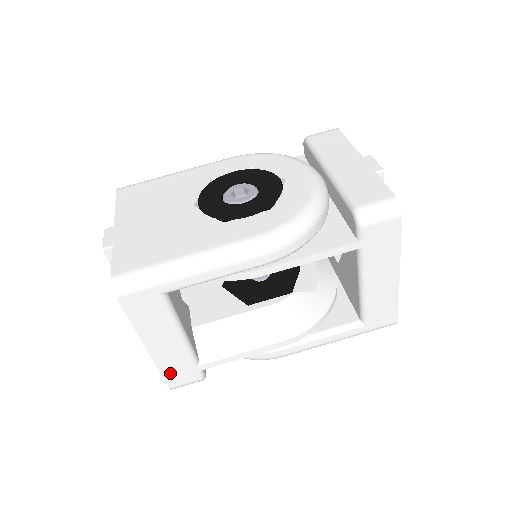
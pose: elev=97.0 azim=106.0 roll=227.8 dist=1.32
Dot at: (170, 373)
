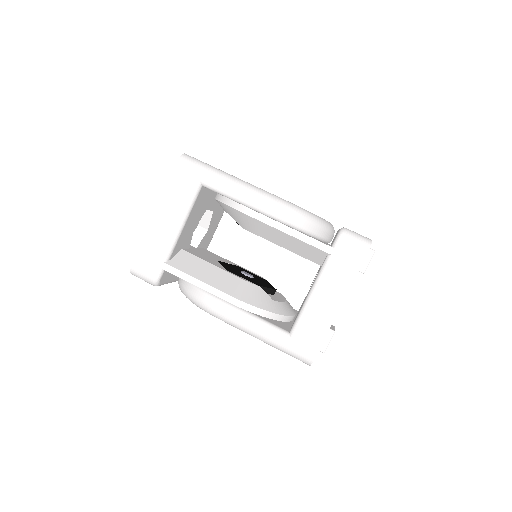
Dot at: (145, 251)
